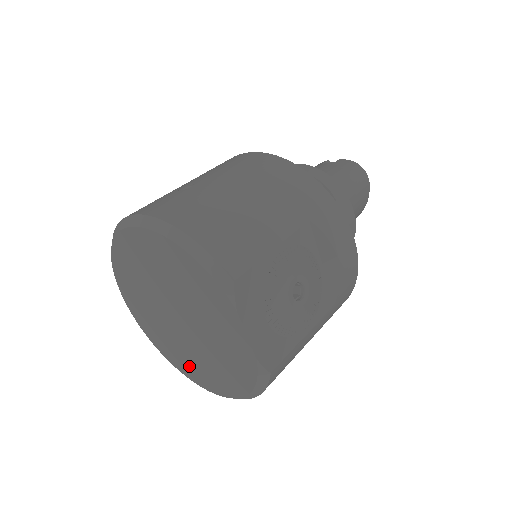
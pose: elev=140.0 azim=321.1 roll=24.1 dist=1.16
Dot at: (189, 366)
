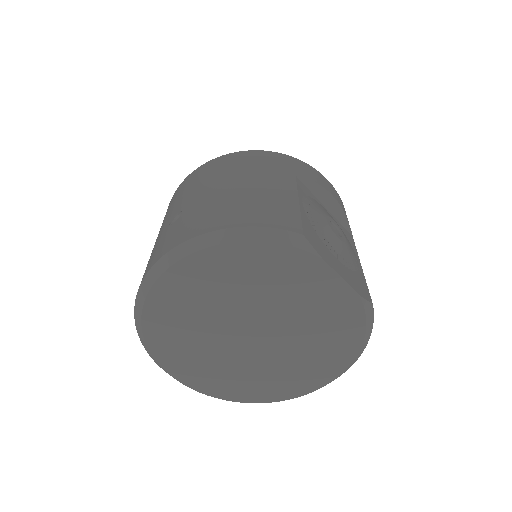
Dot at: (282, 383)
